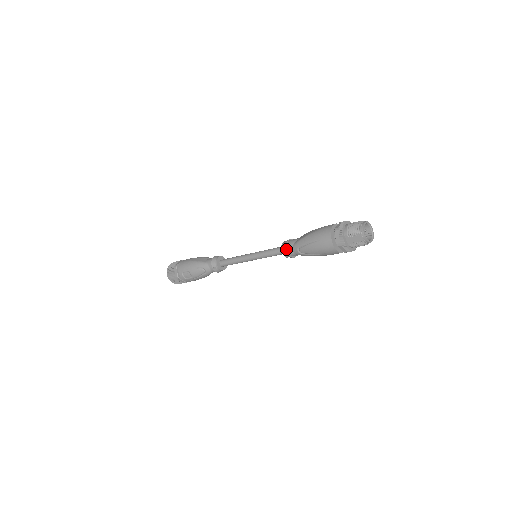
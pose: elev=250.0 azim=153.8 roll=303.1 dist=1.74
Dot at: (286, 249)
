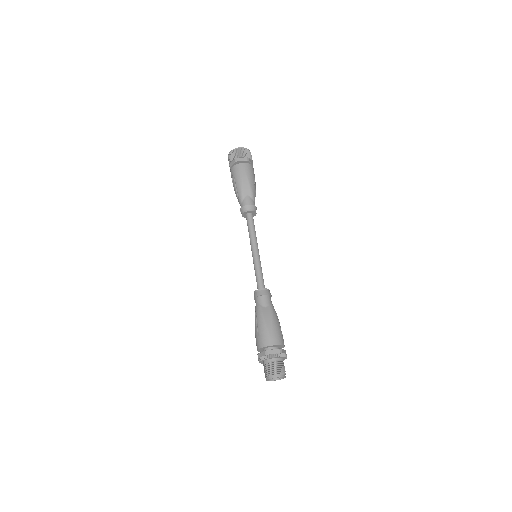
Dot at: (255, 297)
